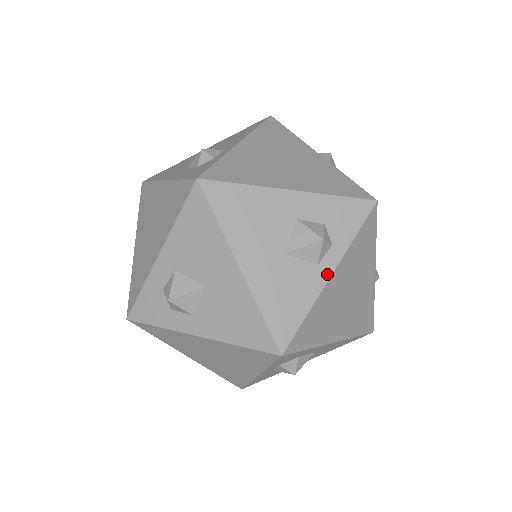
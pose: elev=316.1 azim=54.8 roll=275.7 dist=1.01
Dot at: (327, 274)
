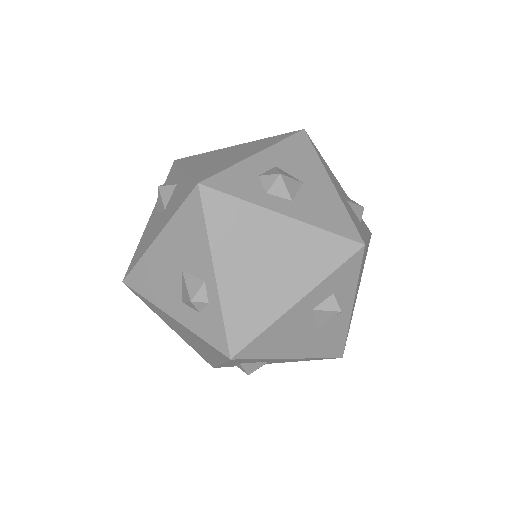
Dot at: (349, 310)
